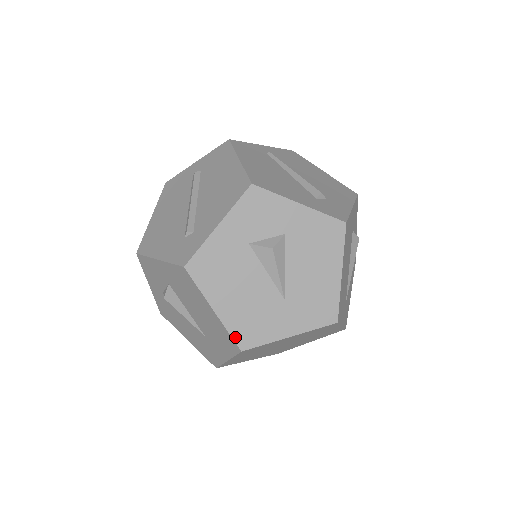
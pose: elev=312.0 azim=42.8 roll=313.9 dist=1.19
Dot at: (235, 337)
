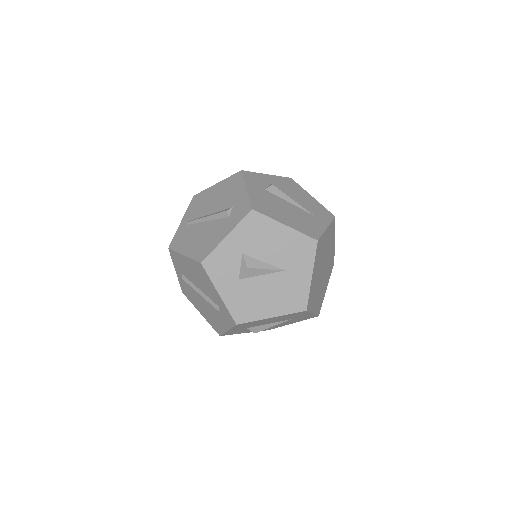
Dot at: (295, 311)
